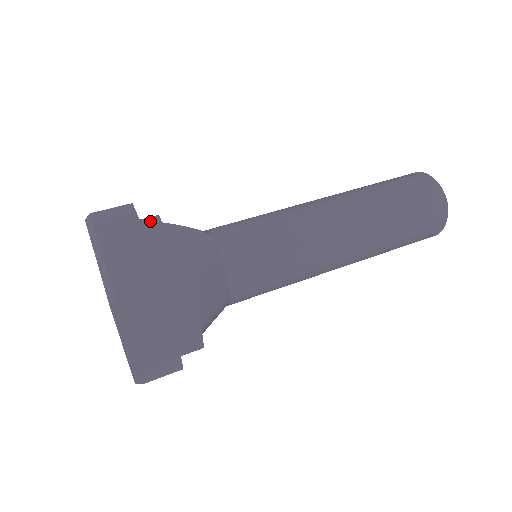
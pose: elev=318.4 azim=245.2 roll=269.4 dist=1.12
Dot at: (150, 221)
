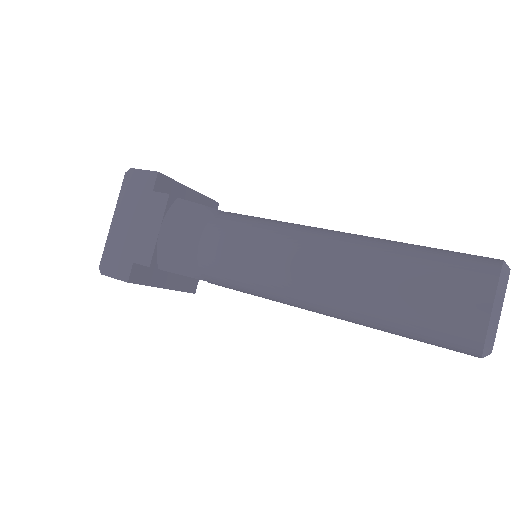
Dot at: occluded
